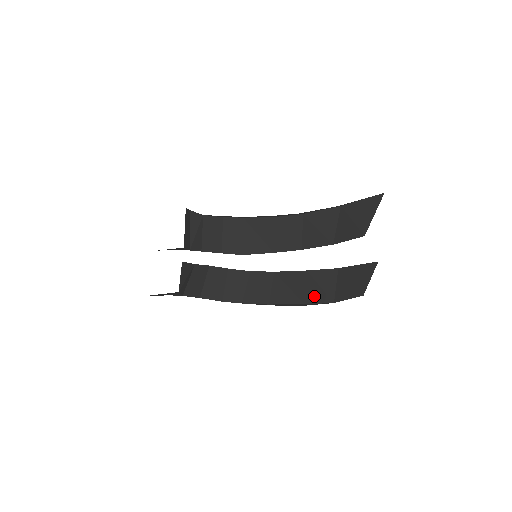
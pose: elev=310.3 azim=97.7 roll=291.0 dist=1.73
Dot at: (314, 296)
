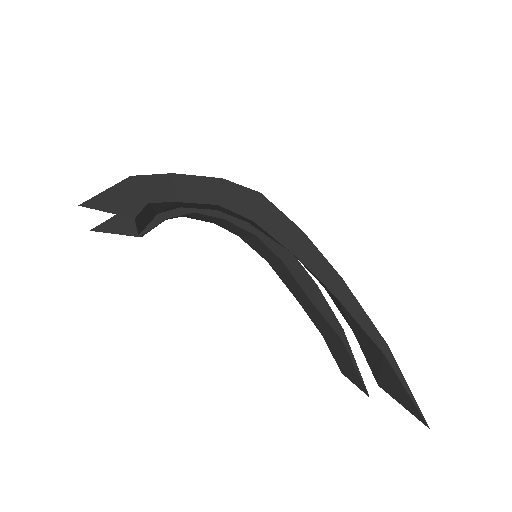
Dot at: (308, 313)
